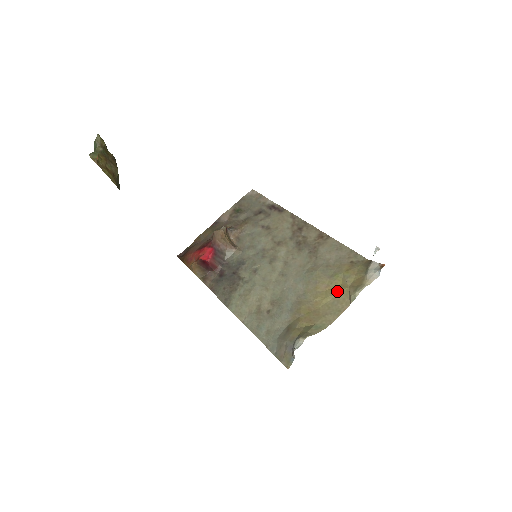
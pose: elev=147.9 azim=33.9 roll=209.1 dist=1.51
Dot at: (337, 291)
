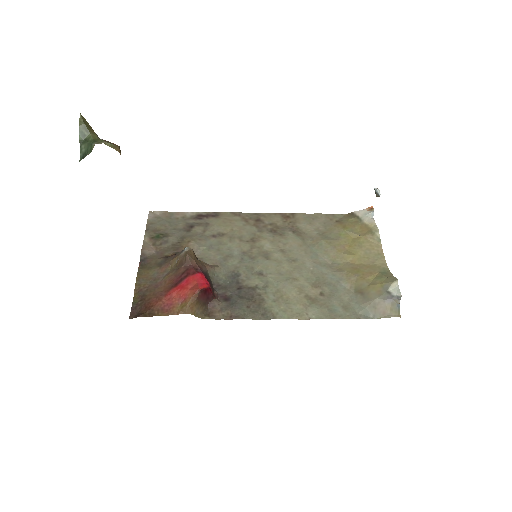
Dot at: (358, 244)
